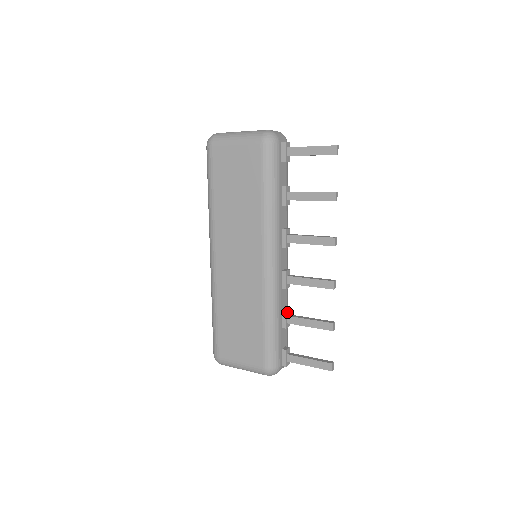
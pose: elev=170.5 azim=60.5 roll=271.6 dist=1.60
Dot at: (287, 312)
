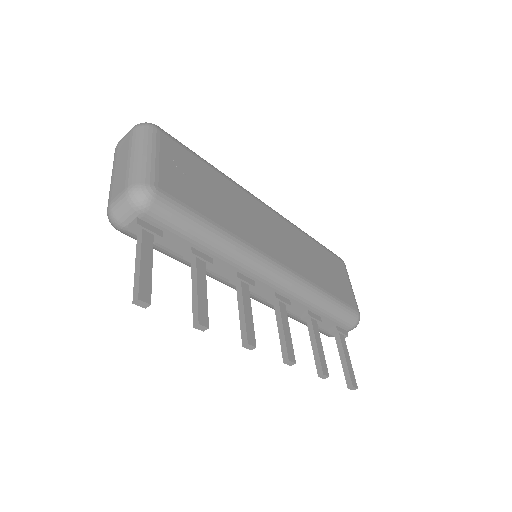
Dot at: (304, 318)
